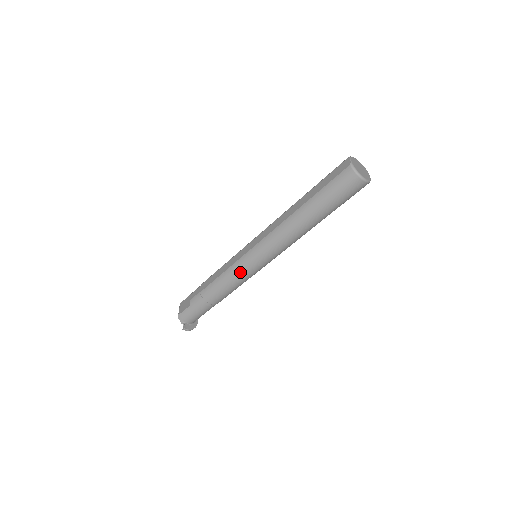
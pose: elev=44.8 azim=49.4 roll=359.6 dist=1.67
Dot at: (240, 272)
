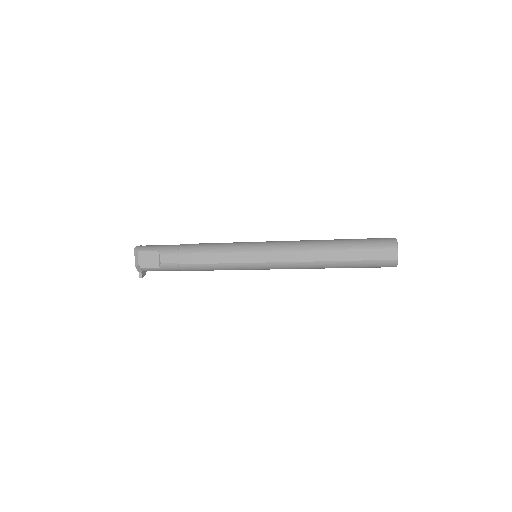
Dot at: occluded
